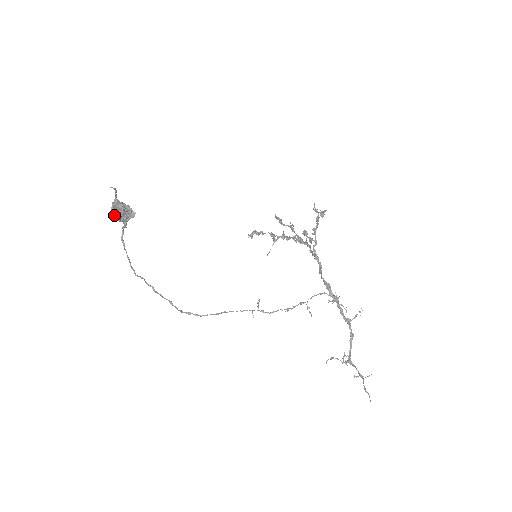
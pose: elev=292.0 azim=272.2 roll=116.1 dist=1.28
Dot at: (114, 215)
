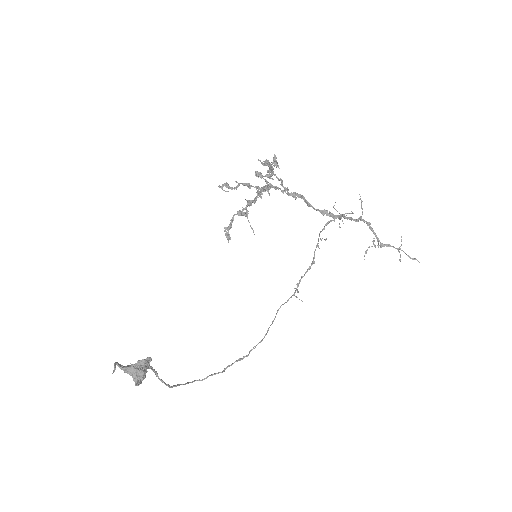
Dot at: (141, 381)
